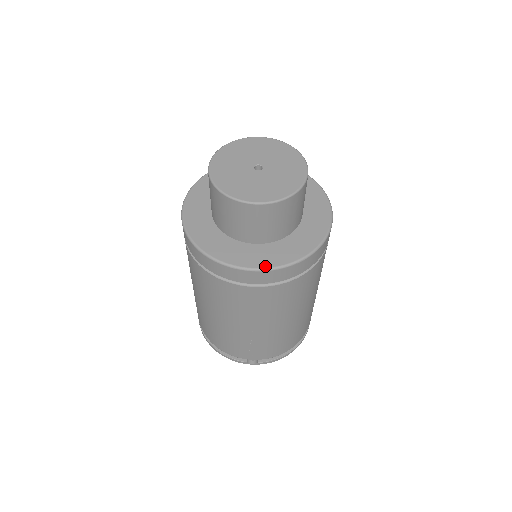
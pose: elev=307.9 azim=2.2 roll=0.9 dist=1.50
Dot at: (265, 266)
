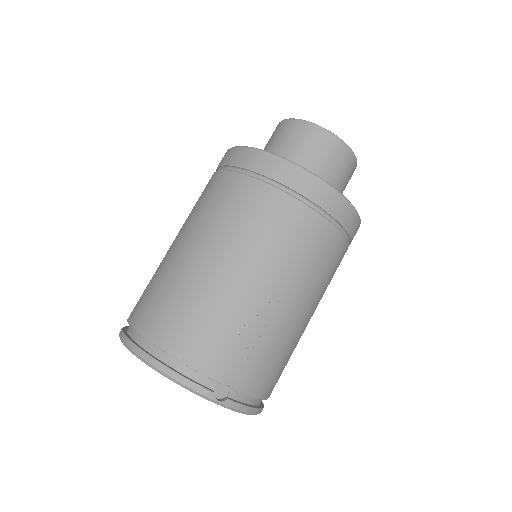
Dot at: (340, 193)
